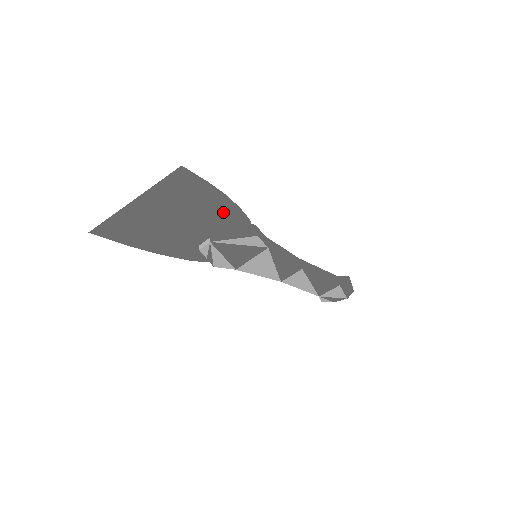
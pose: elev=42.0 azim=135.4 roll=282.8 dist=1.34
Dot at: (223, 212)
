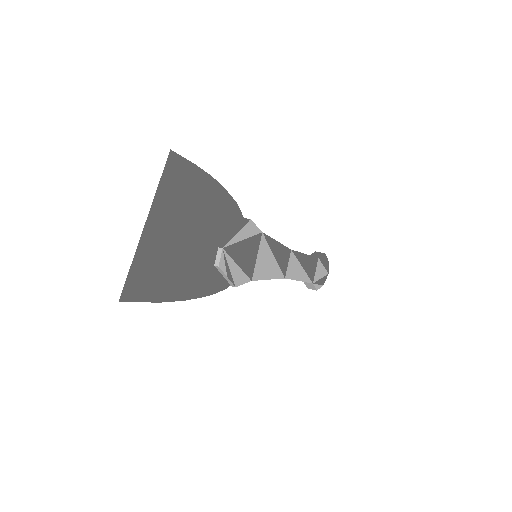
Dot at: (217, 203)
